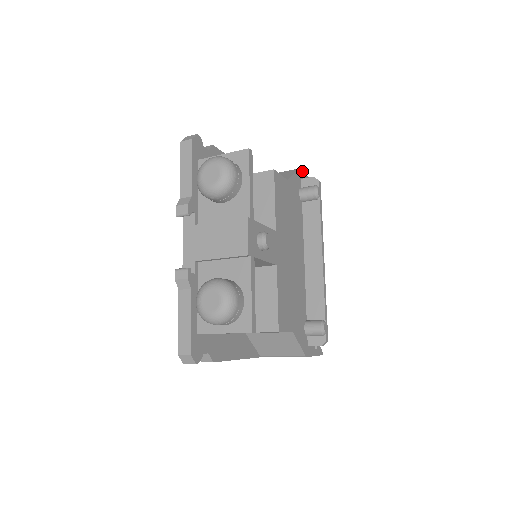
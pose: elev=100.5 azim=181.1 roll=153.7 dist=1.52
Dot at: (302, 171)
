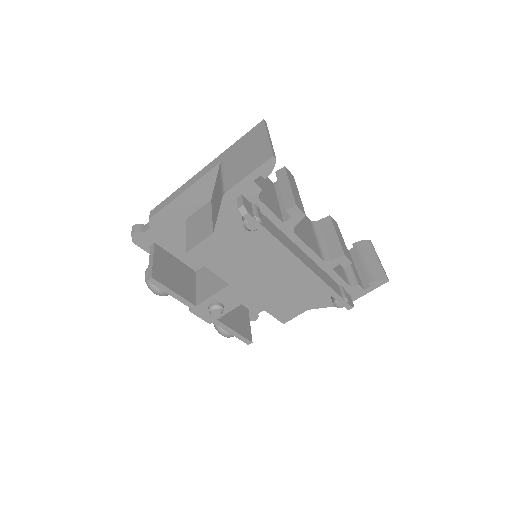
Dot at: (232, 186)
